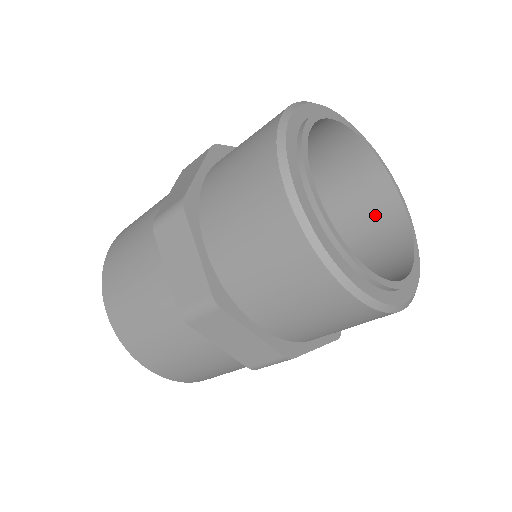
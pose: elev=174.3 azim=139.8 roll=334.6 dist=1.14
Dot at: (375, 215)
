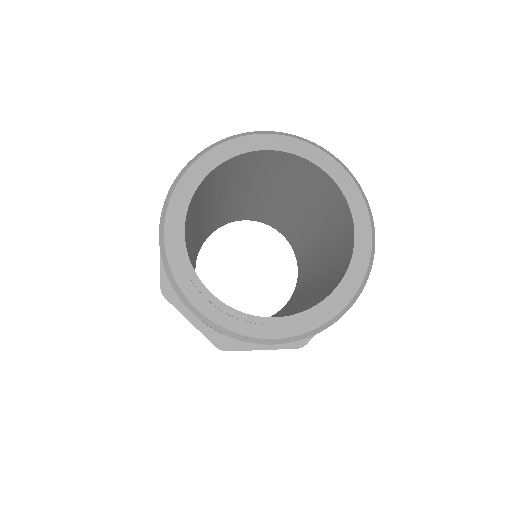
Dot at: (344, 240)
